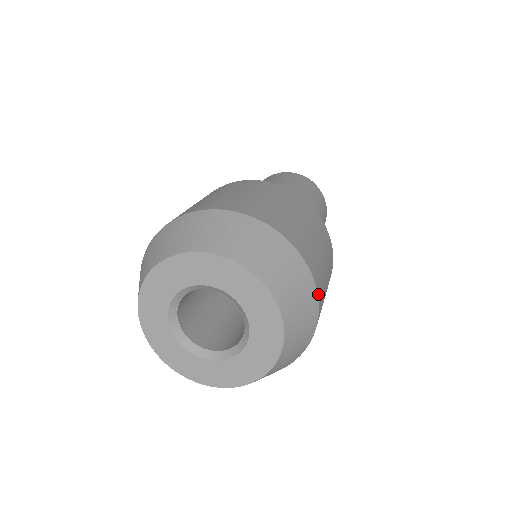
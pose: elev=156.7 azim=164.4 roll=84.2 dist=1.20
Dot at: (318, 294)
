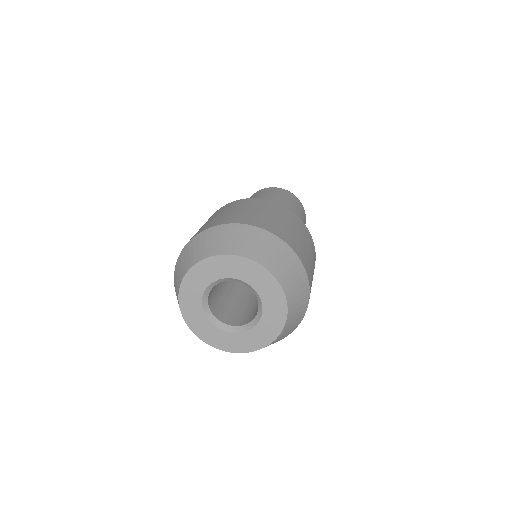
Dot at: occluded
